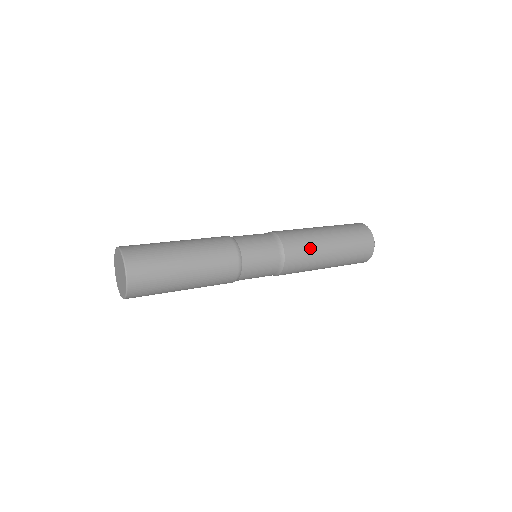
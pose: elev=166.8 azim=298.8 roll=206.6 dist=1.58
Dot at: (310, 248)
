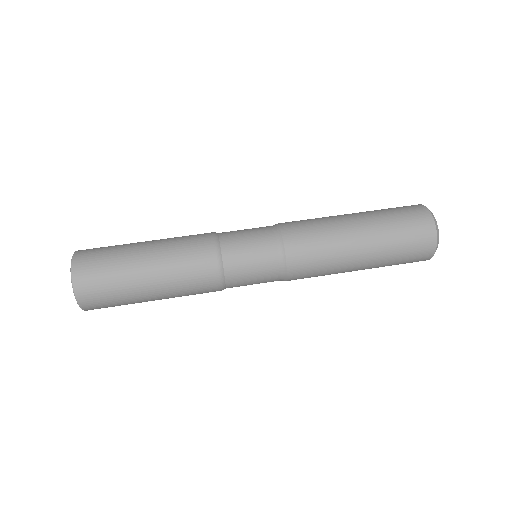
Dot at: (326, 271)
